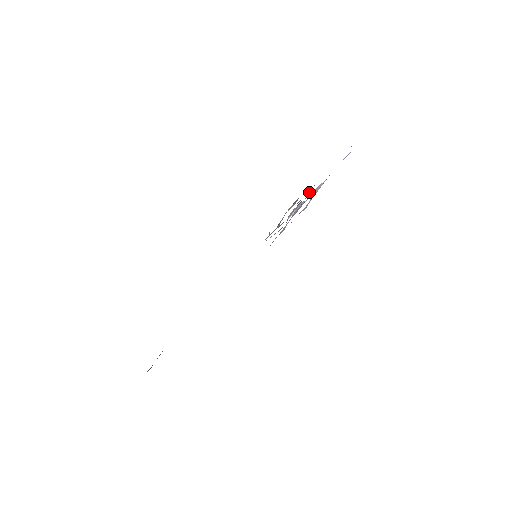
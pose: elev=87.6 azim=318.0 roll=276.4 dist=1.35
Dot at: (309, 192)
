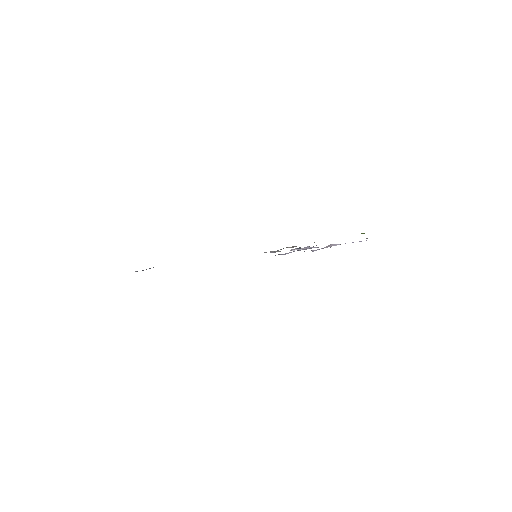
Dot at: occluded
